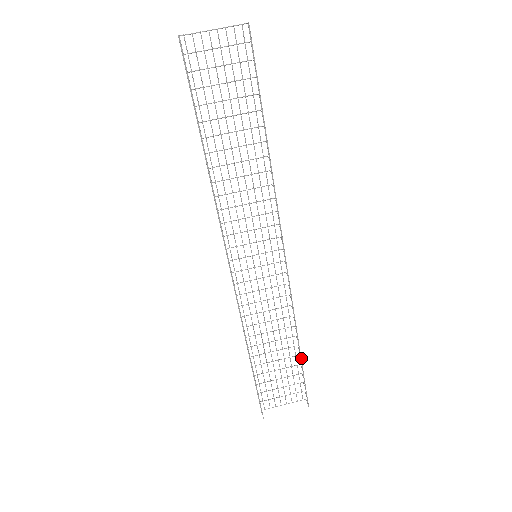
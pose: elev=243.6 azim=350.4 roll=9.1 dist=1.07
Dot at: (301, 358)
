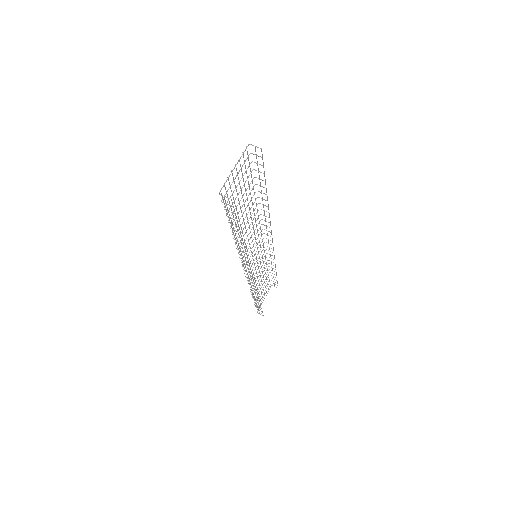
Dot at: (276, 274)
